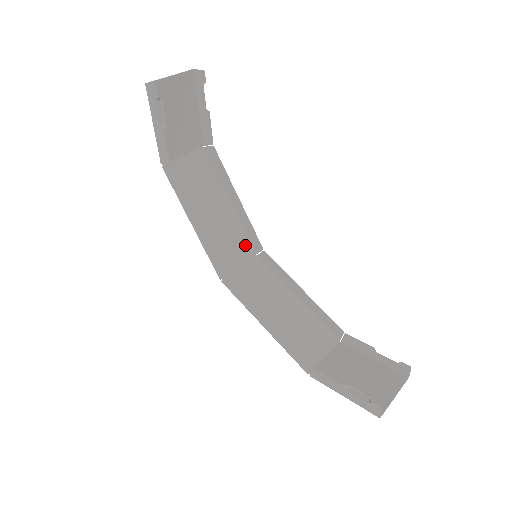
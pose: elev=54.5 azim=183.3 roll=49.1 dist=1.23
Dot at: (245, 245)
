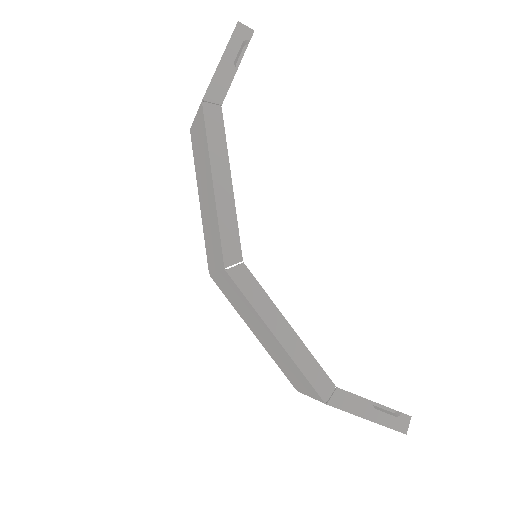
Dot at: (210, 254)
